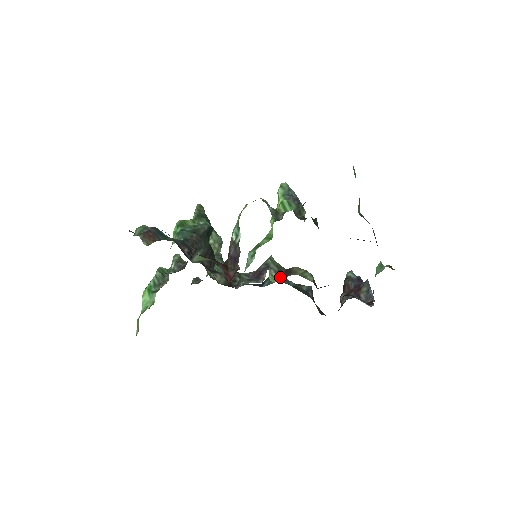
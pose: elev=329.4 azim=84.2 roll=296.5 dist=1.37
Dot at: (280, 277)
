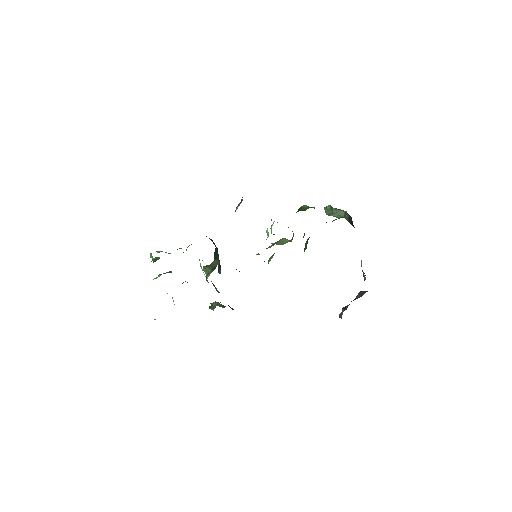
Dot at: occluded
